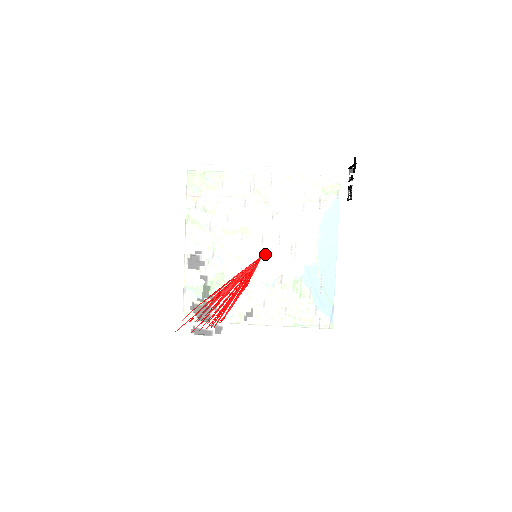
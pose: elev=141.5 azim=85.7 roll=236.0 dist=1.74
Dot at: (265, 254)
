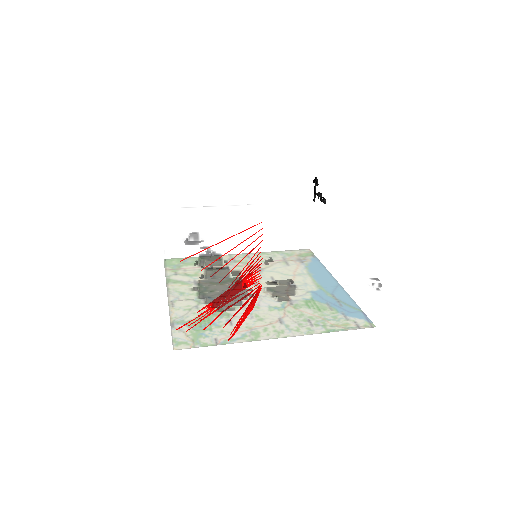
Dot at: (266, 232)
